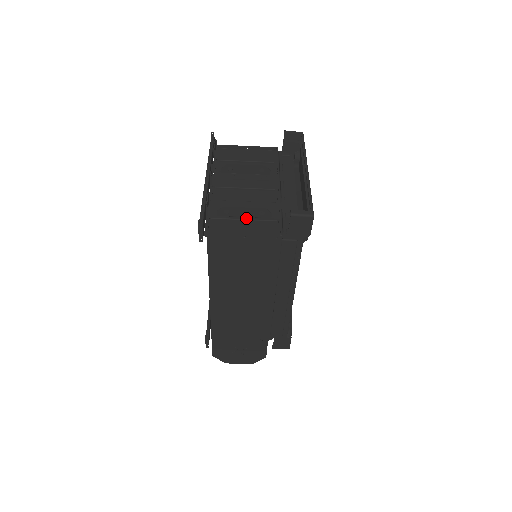
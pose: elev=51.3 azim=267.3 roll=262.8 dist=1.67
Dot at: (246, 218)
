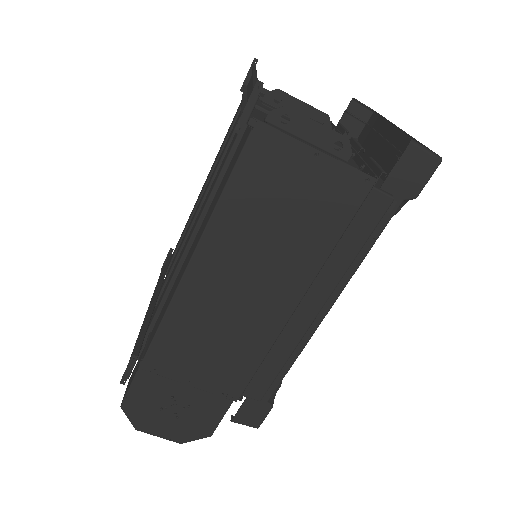
Dot at: (310, 144)
